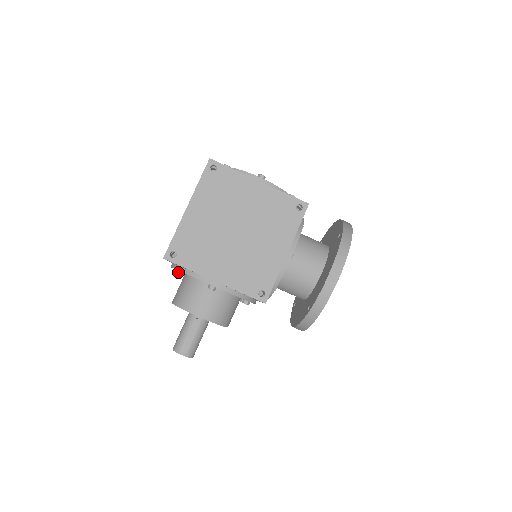
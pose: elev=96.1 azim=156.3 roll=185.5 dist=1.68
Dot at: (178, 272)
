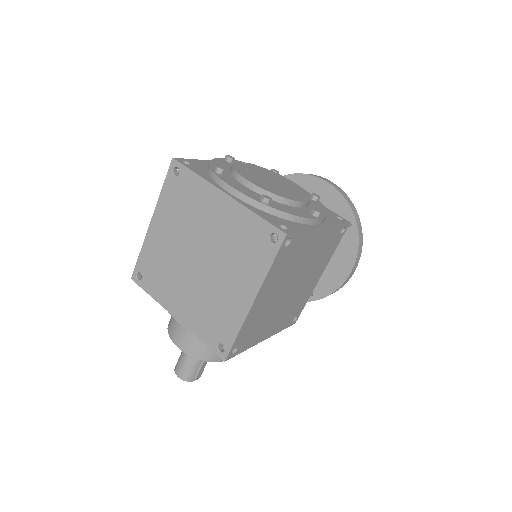
Dot at: occluded
